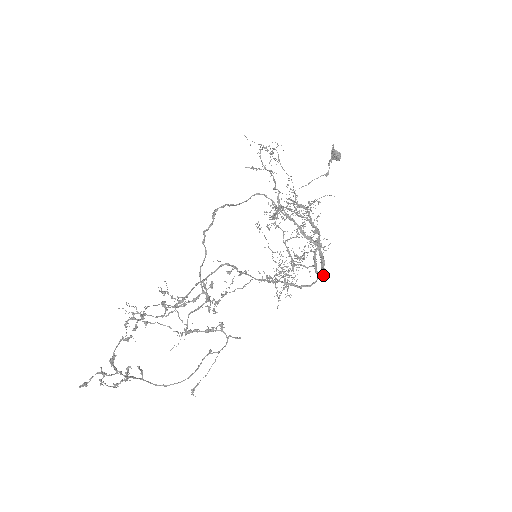
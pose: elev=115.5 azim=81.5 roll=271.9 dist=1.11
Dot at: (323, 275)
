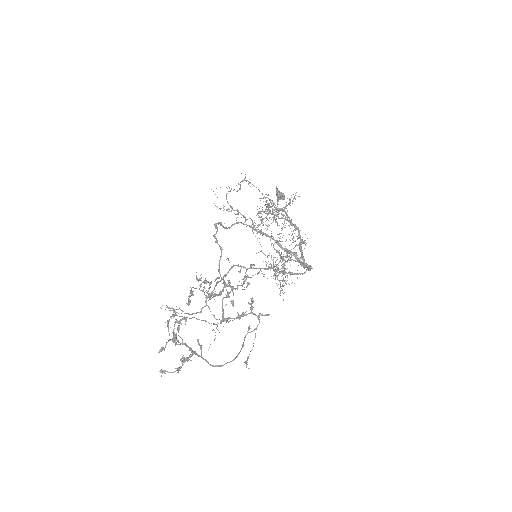
Dot at: (310, 266)
